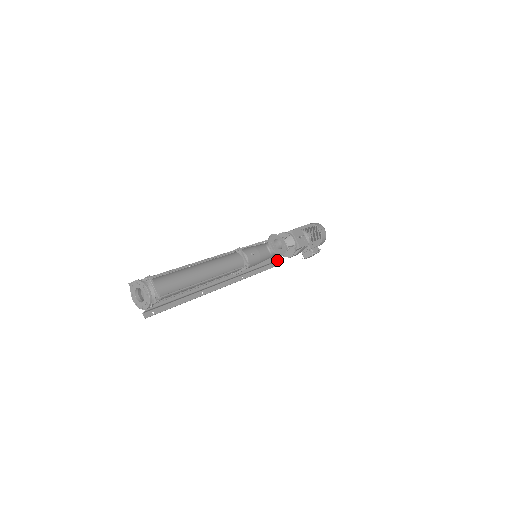
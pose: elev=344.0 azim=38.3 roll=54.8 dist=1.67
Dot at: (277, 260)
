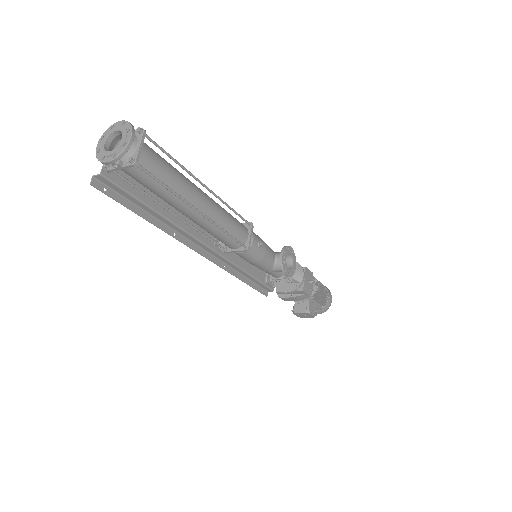
Dot at: (267, 287)
